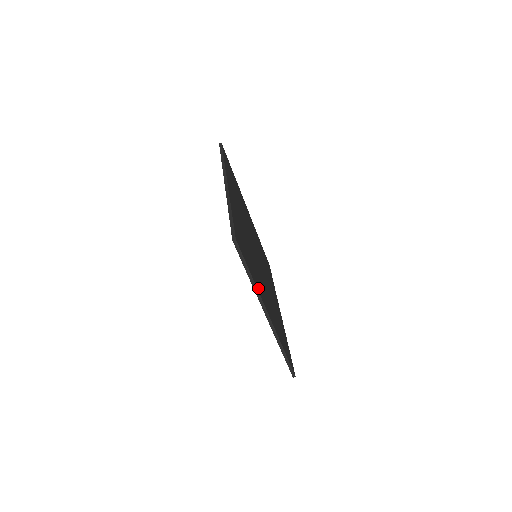
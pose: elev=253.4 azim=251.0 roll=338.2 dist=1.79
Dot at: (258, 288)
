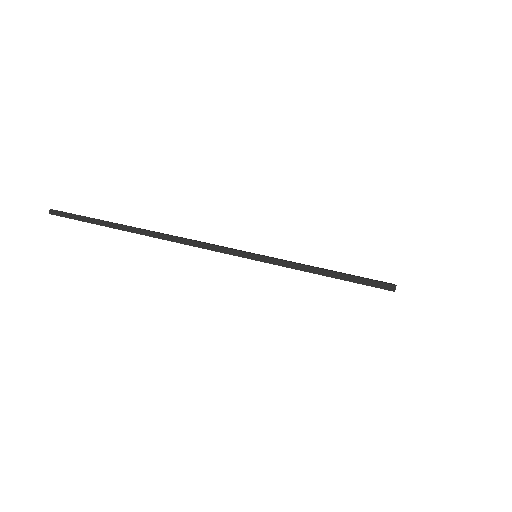
Dot at: occluded
